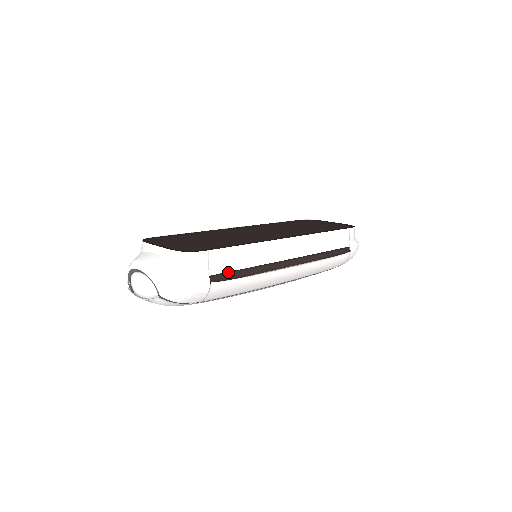
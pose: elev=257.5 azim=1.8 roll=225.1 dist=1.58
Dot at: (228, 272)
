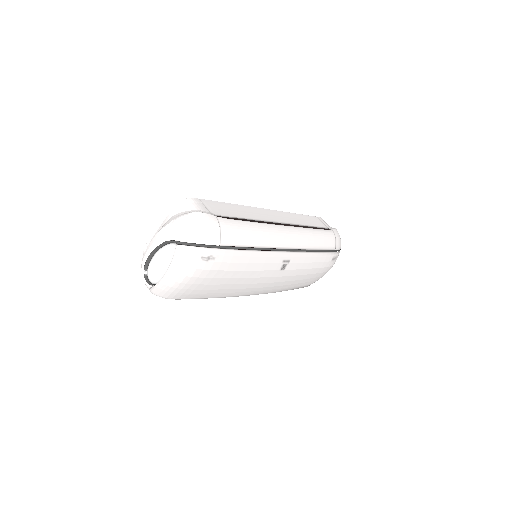
Dot at: (228, 218)
